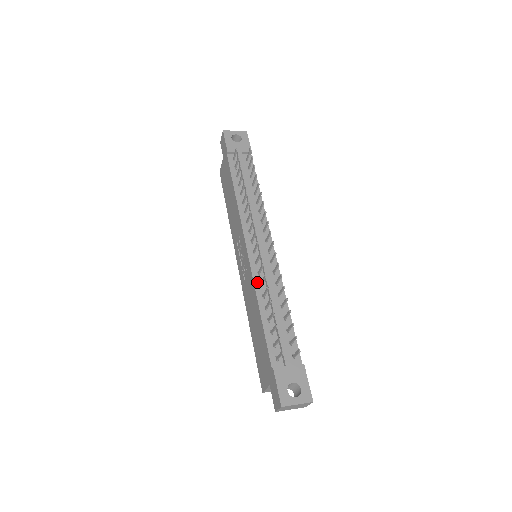
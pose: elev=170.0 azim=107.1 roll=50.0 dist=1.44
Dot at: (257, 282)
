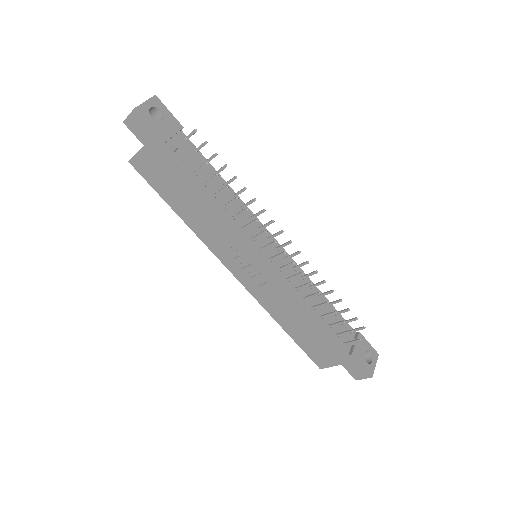
Dot at: (293, 289)
